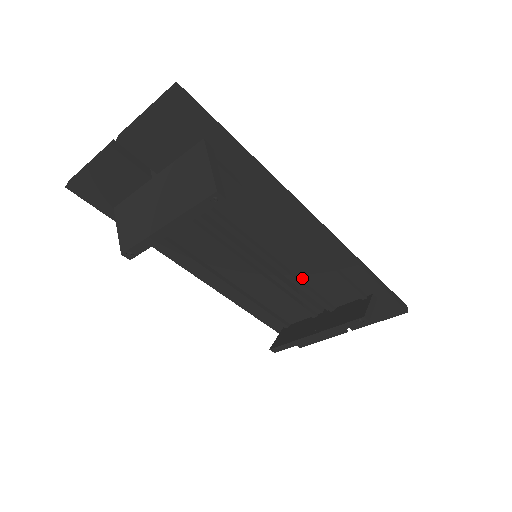
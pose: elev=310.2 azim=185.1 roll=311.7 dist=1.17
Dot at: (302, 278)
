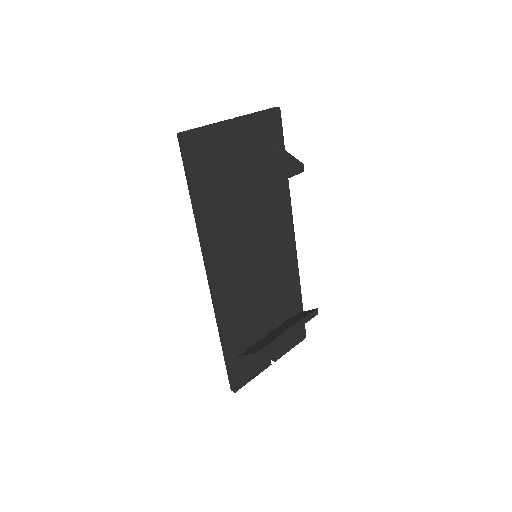
Dot at: occluded
